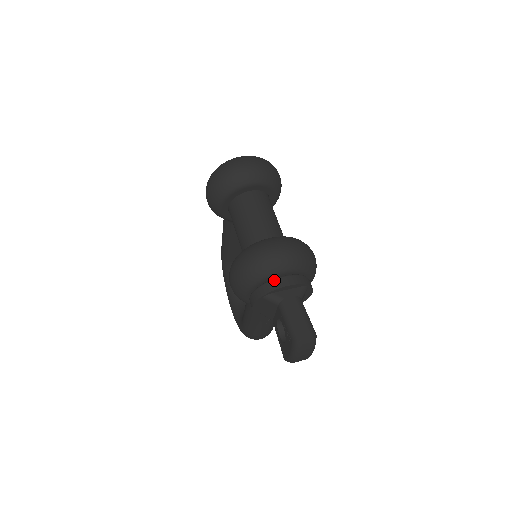
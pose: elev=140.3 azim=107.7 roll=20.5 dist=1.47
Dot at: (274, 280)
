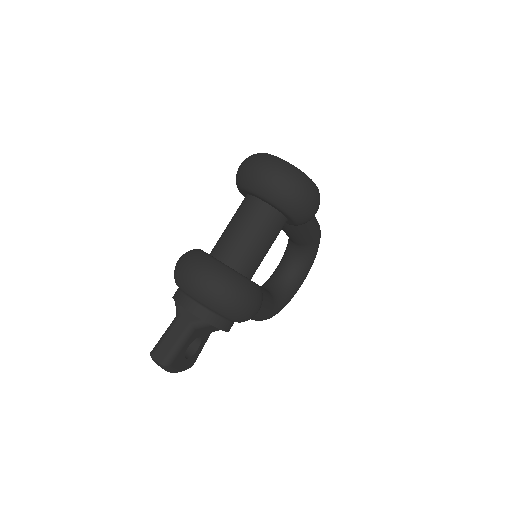
Dot at: (184, 295)
